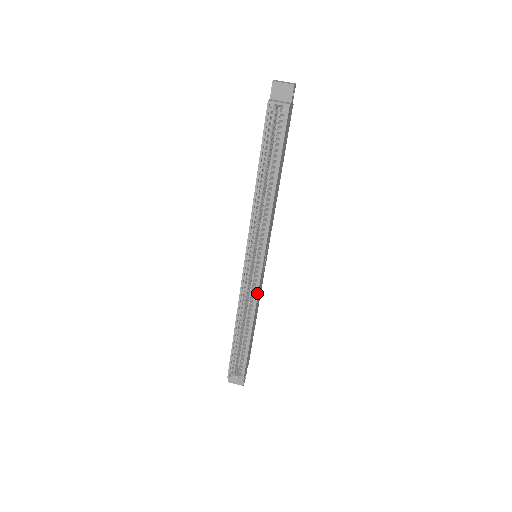
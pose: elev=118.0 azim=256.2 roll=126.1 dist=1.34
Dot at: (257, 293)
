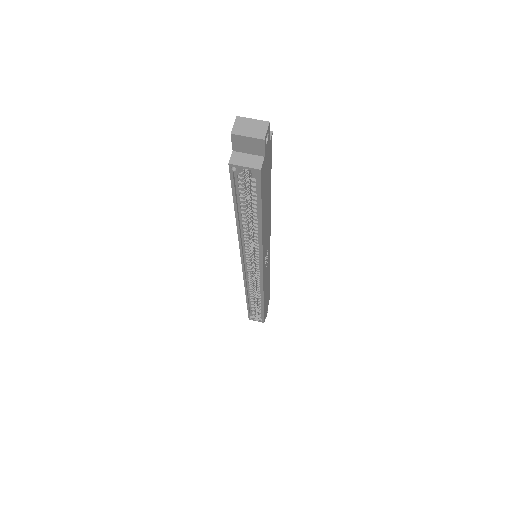
Dot at: (262, 287)
